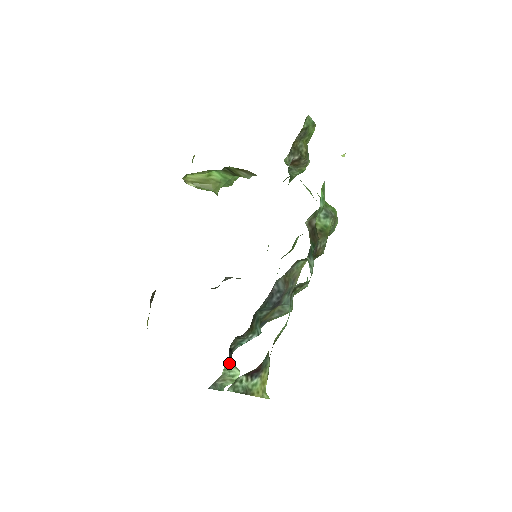
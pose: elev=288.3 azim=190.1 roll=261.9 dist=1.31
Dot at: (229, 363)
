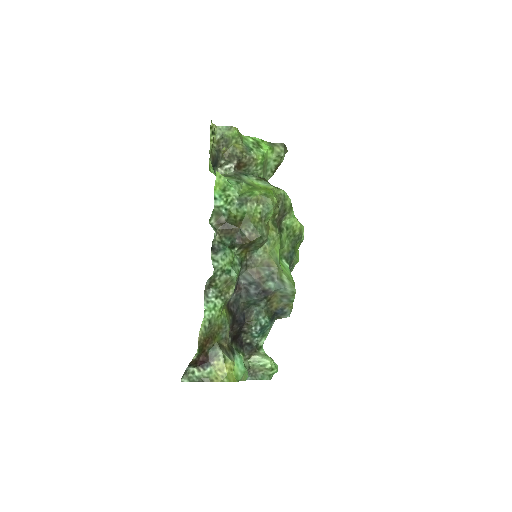
Dot at: (254, 355)
